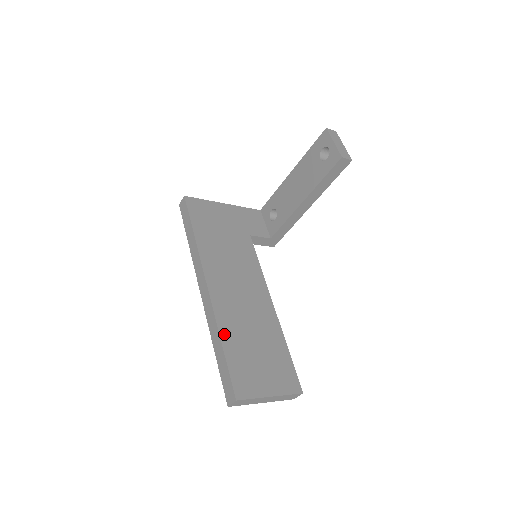
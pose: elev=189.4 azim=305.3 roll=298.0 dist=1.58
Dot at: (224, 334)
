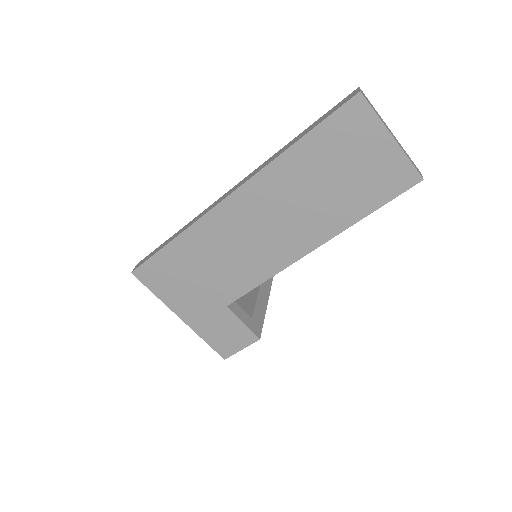
Dot at: occluded
